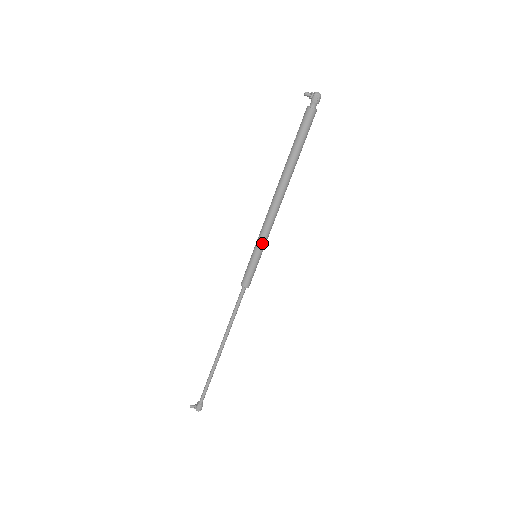
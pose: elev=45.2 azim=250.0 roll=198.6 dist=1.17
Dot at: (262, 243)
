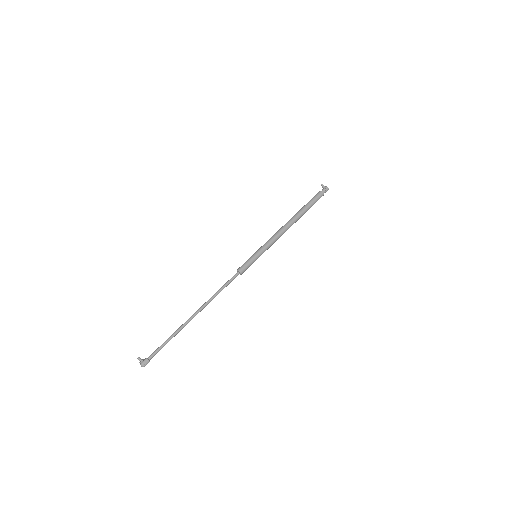
Dot at: (265, 248)
